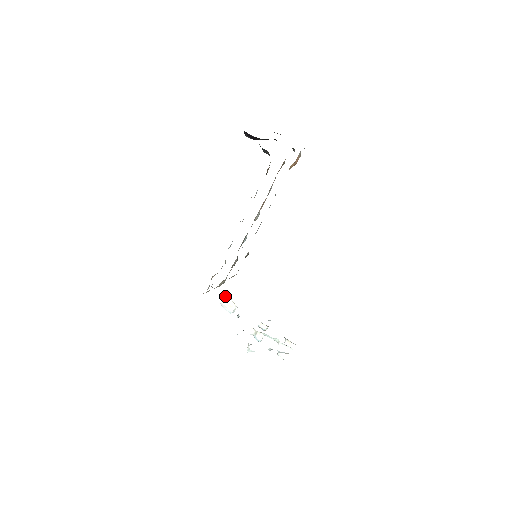
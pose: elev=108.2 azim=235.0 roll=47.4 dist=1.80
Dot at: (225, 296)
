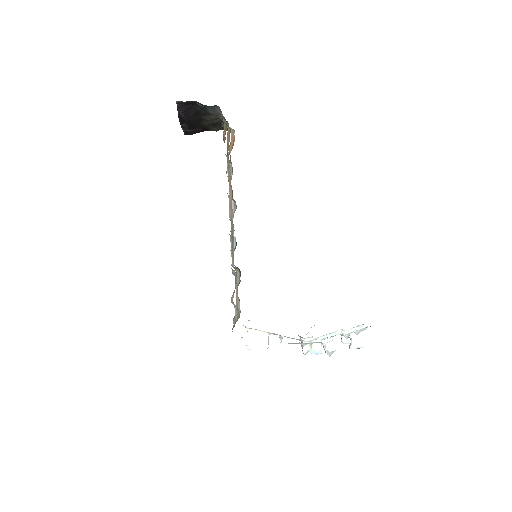
Dot at: (248, 333)
